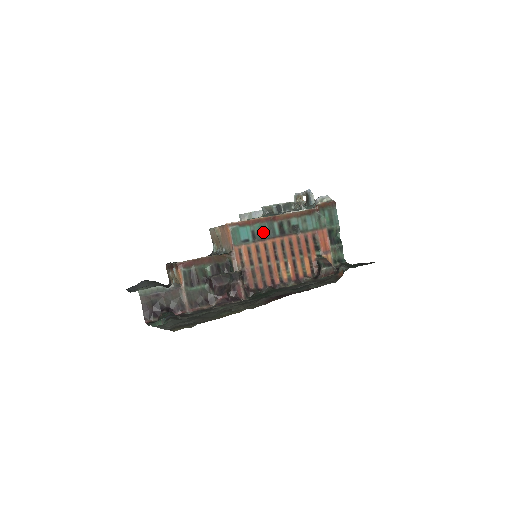
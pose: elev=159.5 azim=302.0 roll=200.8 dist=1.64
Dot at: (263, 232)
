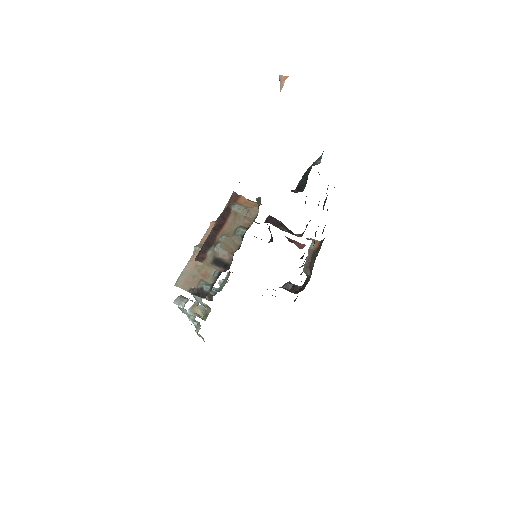
Dot at: occluded
